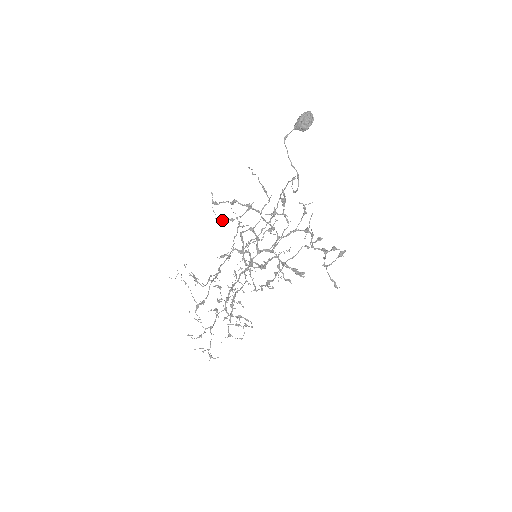
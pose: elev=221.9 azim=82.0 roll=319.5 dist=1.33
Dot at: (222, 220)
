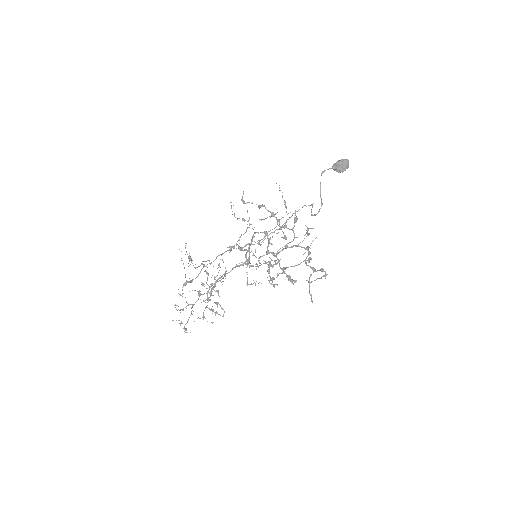
Dot at: occluded
